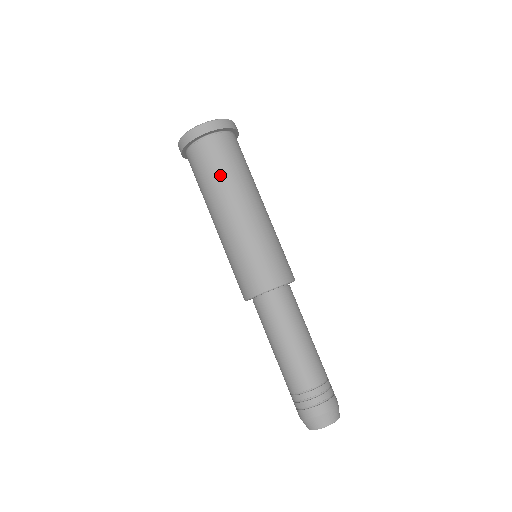
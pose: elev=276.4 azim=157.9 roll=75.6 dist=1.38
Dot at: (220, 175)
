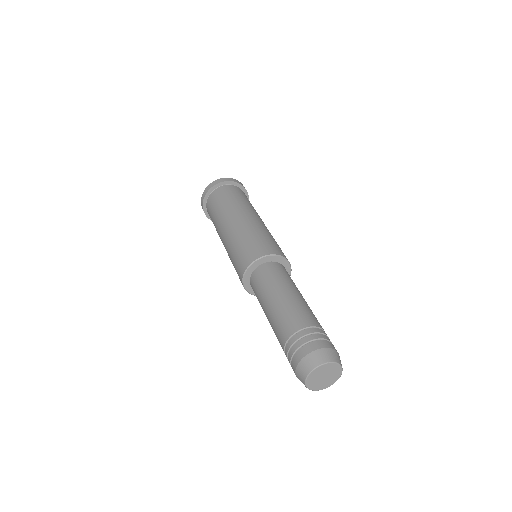
Dot at: (242, 200)
